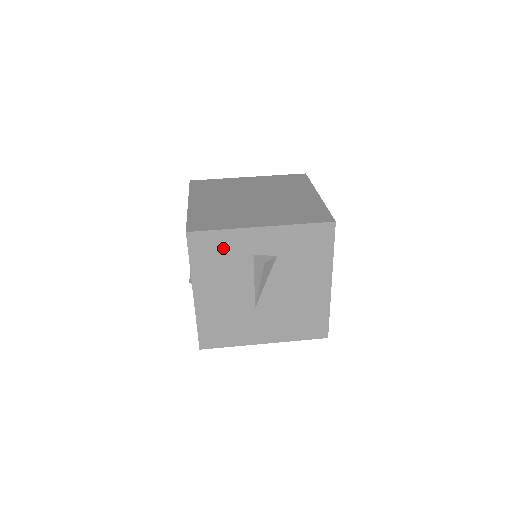
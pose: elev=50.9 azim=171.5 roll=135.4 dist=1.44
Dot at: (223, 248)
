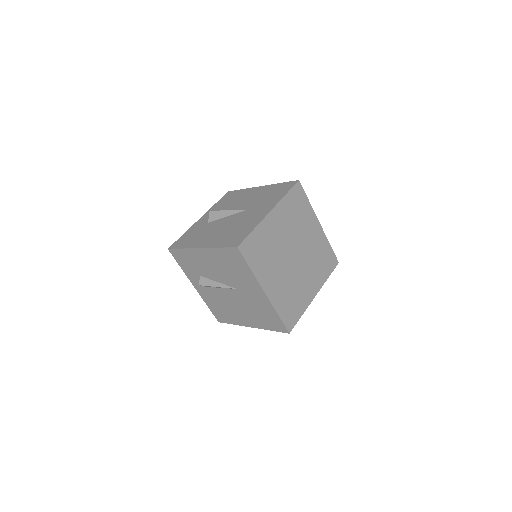
Dot at: occluded
